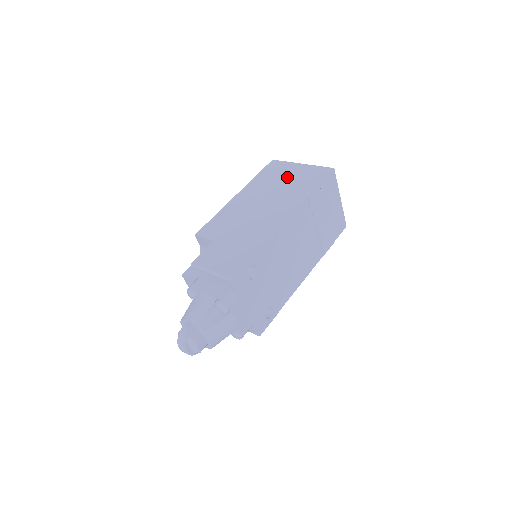
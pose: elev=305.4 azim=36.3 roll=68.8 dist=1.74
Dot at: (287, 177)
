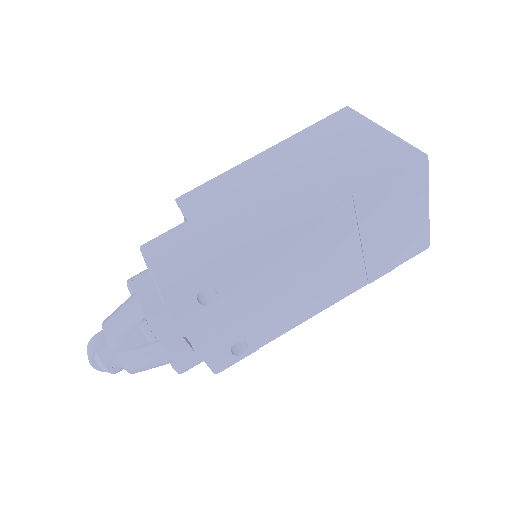
Dot at: (346, 146)
